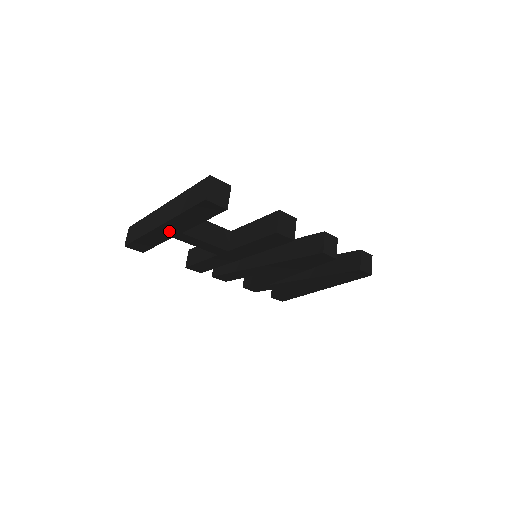
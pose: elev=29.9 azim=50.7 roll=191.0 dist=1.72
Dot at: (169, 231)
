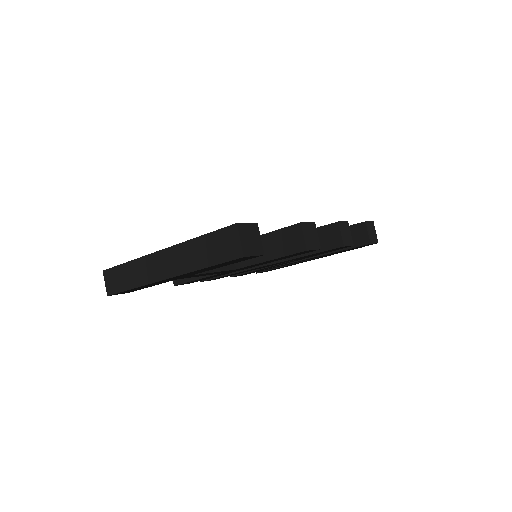
Dot at: (175, 278)
